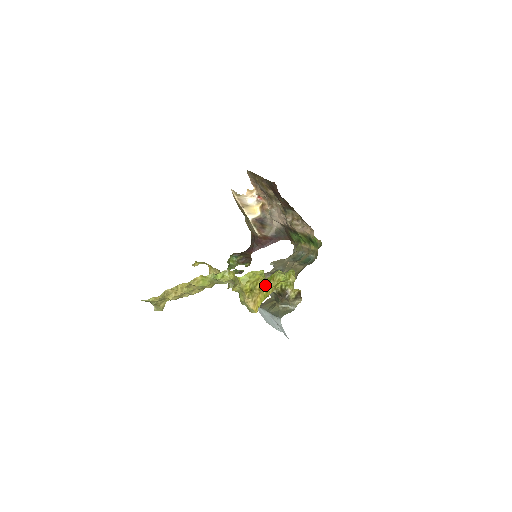
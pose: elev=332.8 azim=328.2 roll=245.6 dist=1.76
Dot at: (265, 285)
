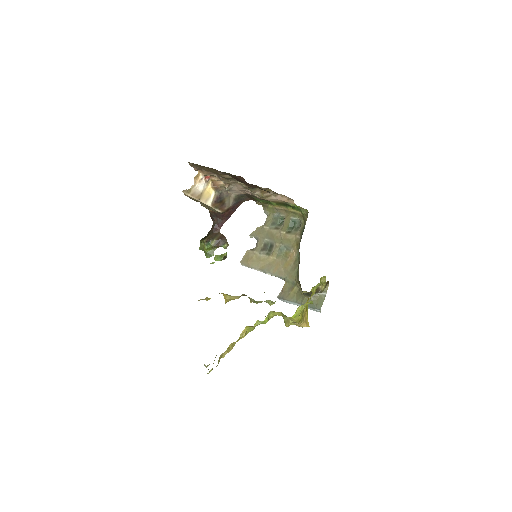
Dot at: occluded
